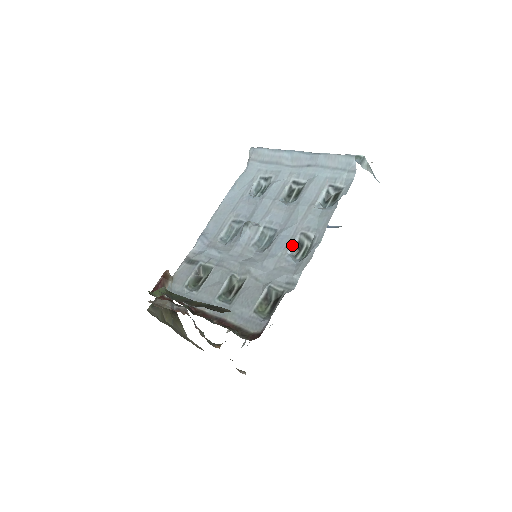
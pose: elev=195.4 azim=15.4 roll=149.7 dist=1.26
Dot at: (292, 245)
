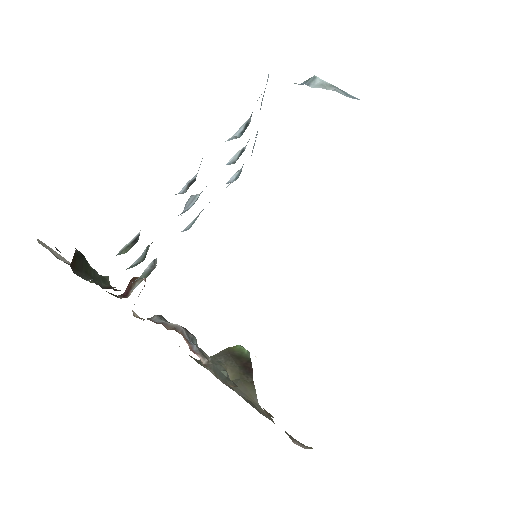
Dot at: (187, 184)
